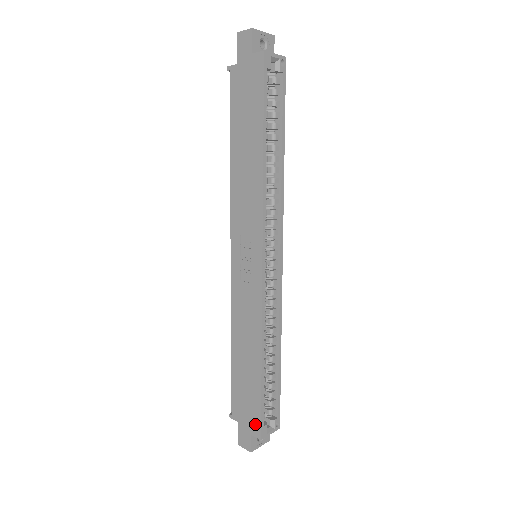
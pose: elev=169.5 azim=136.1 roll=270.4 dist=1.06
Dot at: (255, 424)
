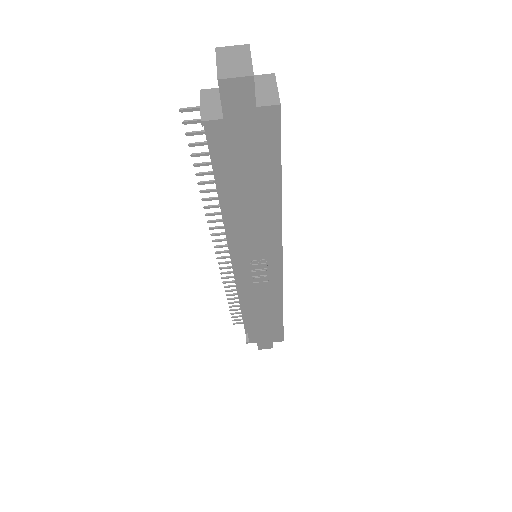
Dot at: (277, 338)
